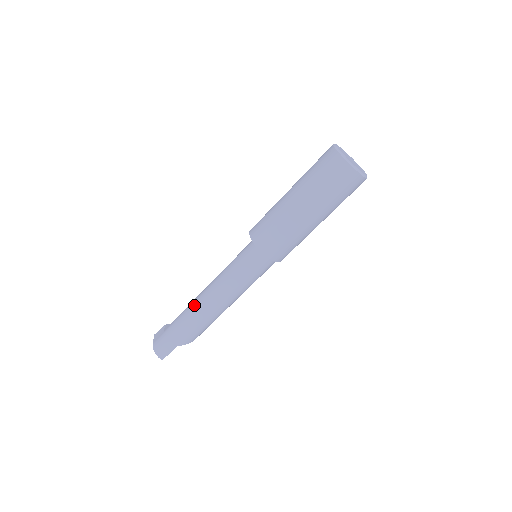
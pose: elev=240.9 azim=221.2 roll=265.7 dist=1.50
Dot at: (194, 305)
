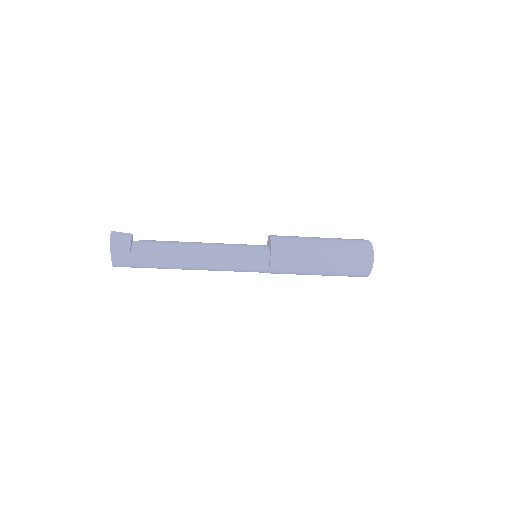
Dot at: (182, 266)
